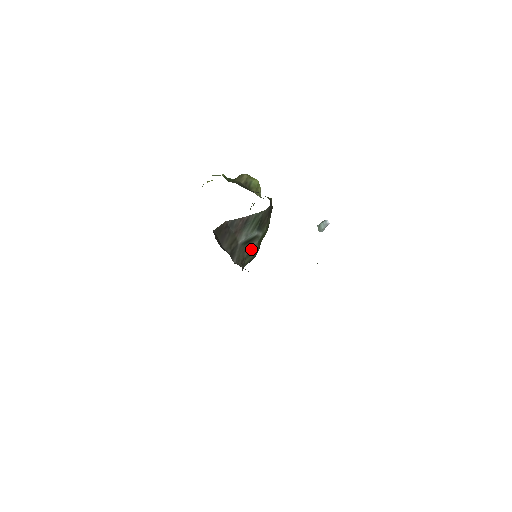
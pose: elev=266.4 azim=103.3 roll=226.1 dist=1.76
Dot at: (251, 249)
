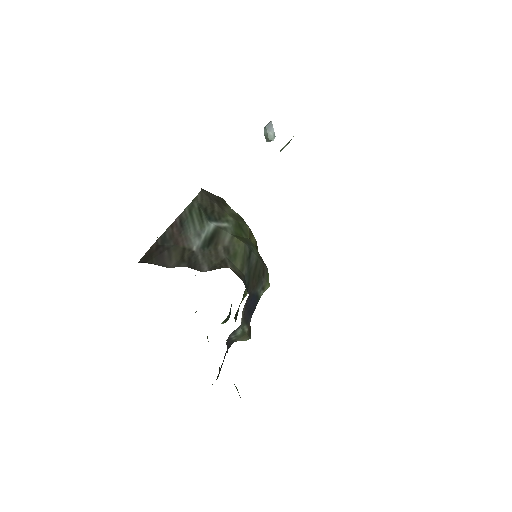
Dot at: (228, 247)
